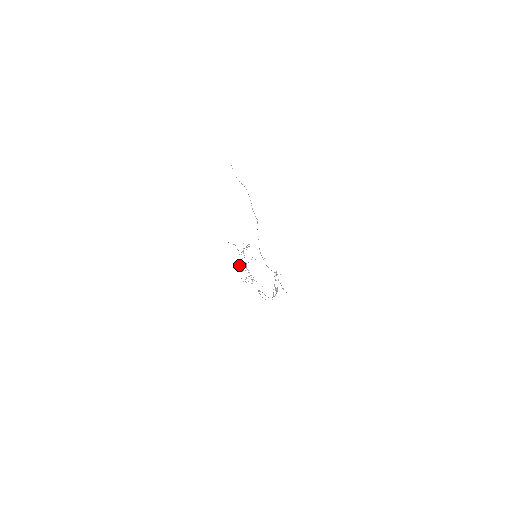
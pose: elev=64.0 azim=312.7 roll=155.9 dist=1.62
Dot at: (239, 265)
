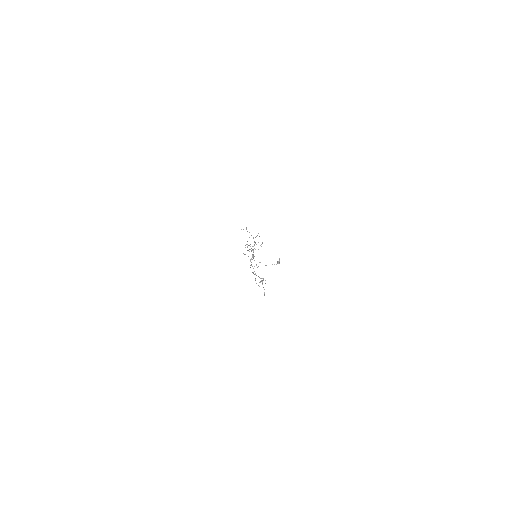
Dot at: occluded
